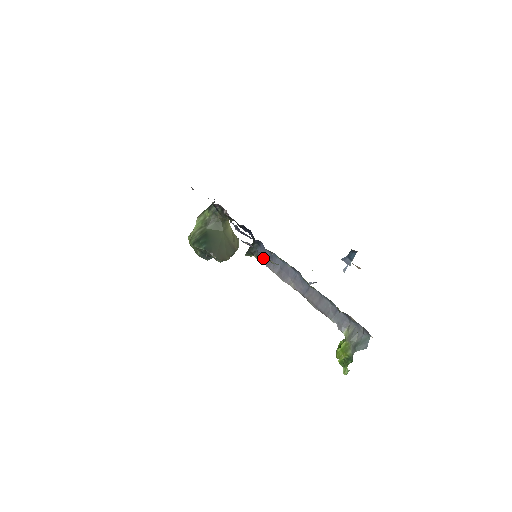
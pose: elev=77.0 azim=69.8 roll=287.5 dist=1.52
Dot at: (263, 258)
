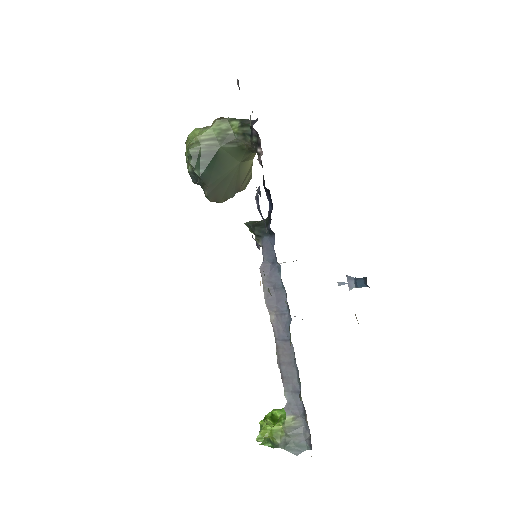
Dot at: (263, 254)
